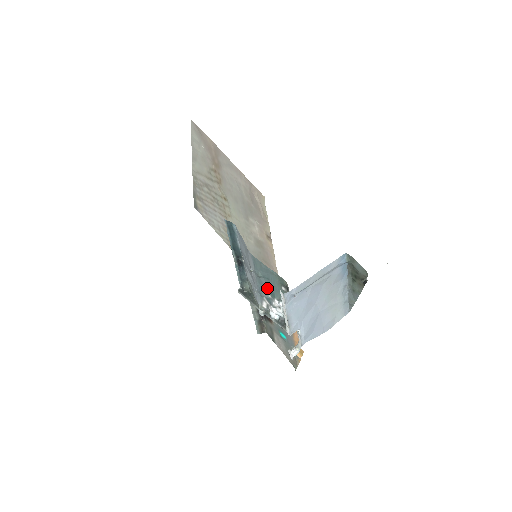
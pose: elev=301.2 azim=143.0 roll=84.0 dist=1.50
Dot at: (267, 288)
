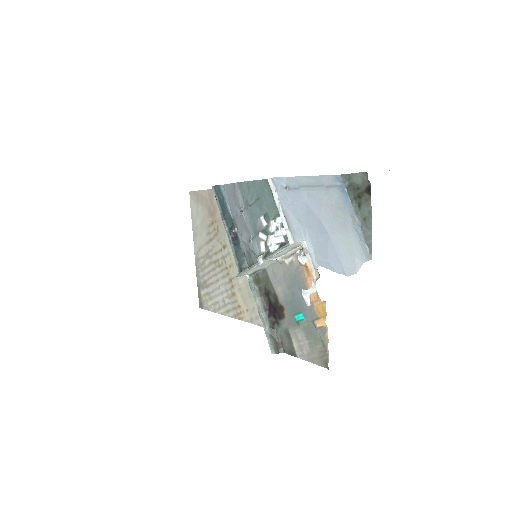
Dot at: (260, 214)
